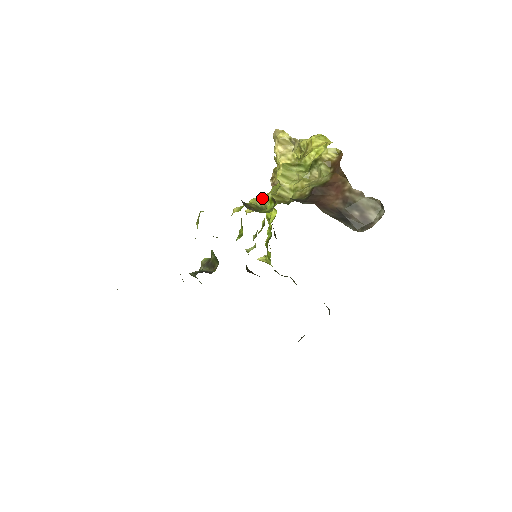
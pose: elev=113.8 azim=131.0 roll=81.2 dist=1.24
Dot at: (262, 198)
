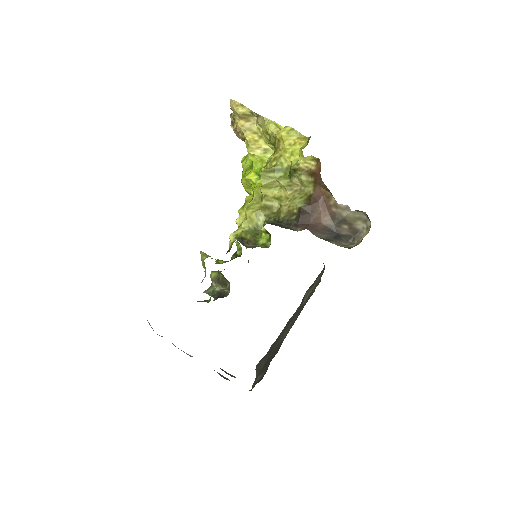
Dot at: (251, 217)
